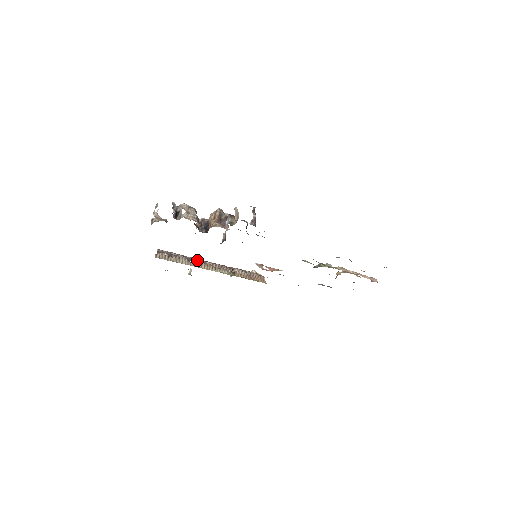
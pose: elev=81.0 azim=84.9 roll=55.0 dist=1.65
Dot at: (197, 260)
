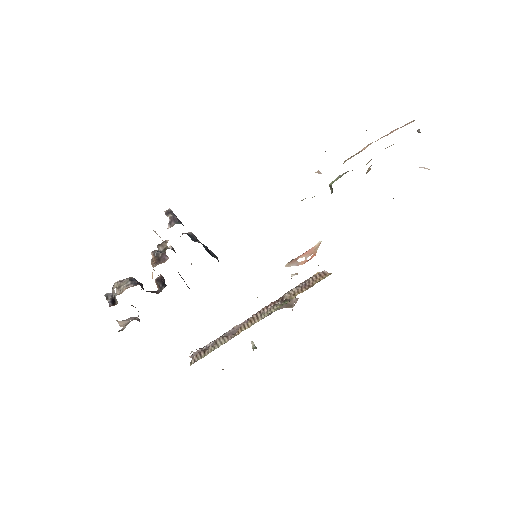
Dot at: (238, 327)
